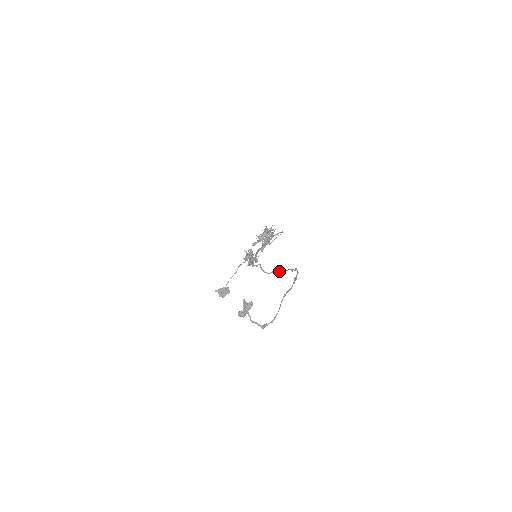
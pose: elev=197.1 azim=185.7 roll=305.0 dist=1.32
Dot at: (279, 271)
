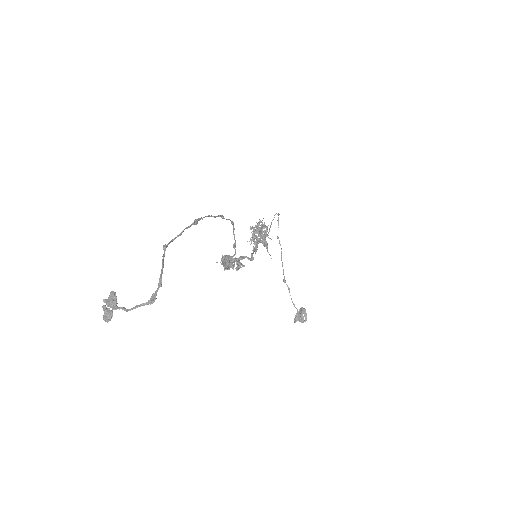
Dot at: occluded
